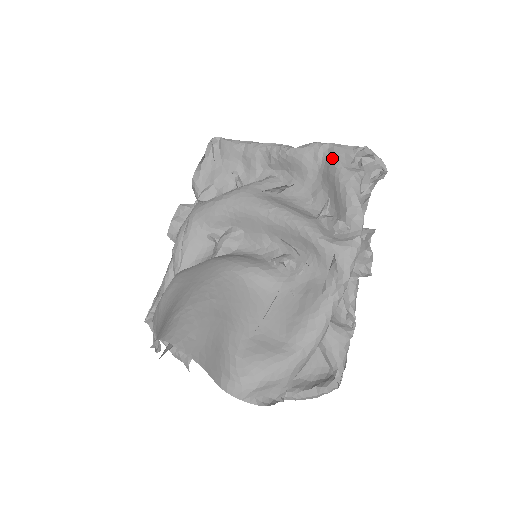
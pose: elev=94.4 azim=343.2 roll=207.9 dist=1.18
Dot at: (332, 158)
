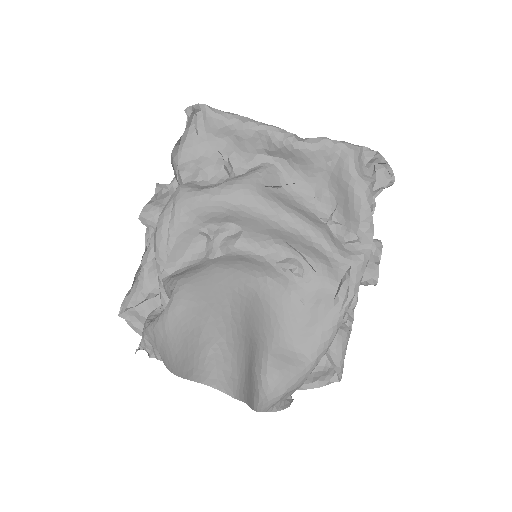
Dot at: (346, 162)
